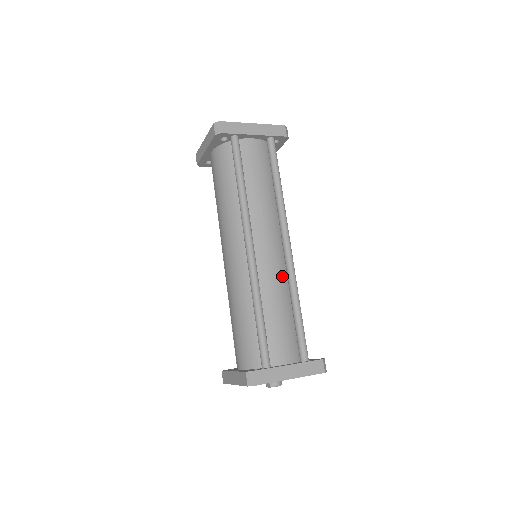
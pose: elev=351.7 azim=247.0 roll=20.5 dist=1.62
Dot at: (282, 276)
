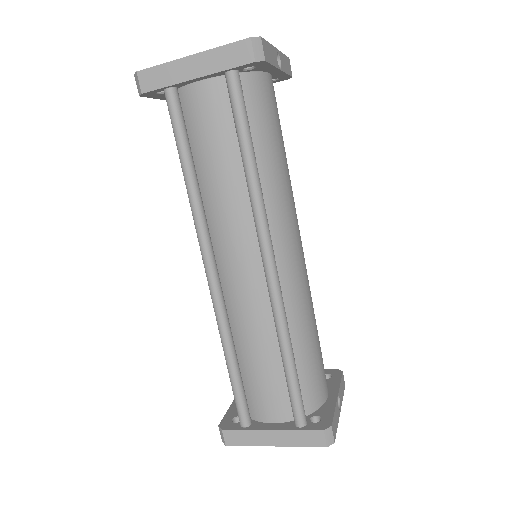
Dot at: (267, 307)
